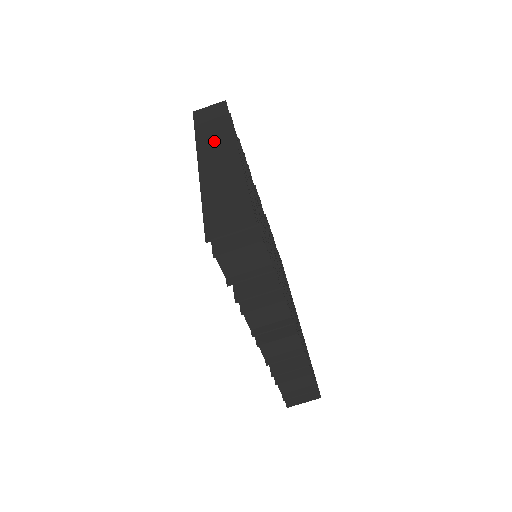
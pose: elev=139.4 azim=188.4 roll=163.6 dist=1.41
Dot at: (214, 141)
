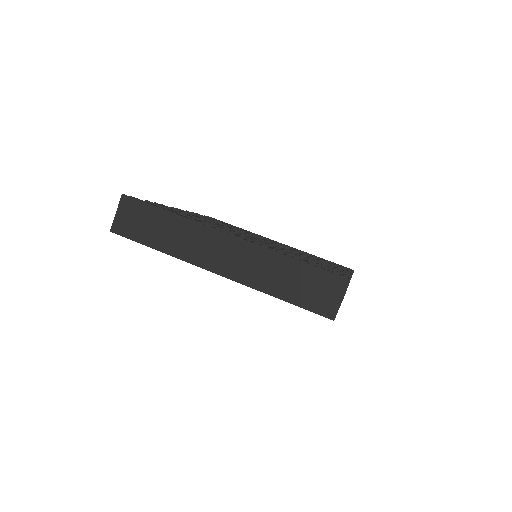
Dot at: (193, 244)
